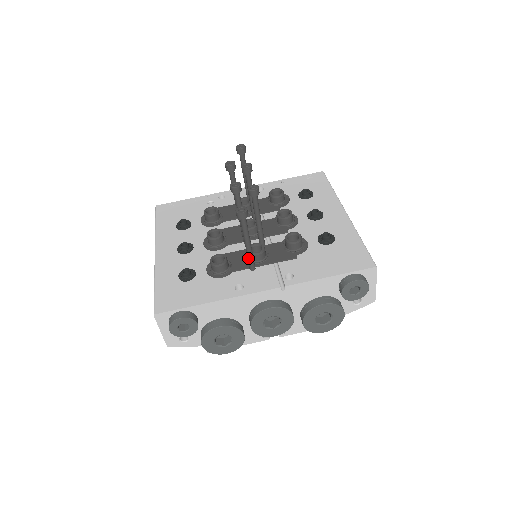
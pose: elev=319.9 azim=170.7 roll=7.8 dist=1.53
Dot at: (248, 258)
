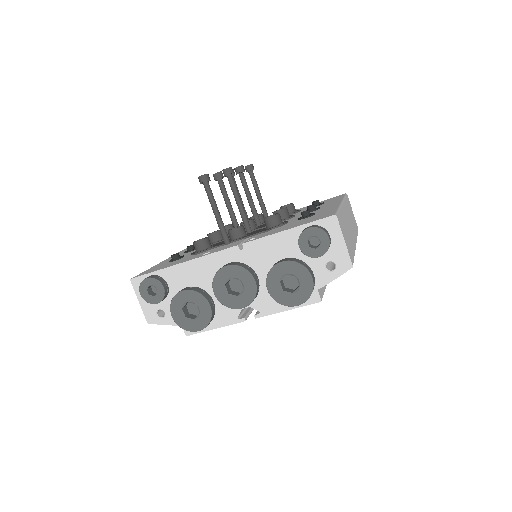
Dot at: (220, 230)
